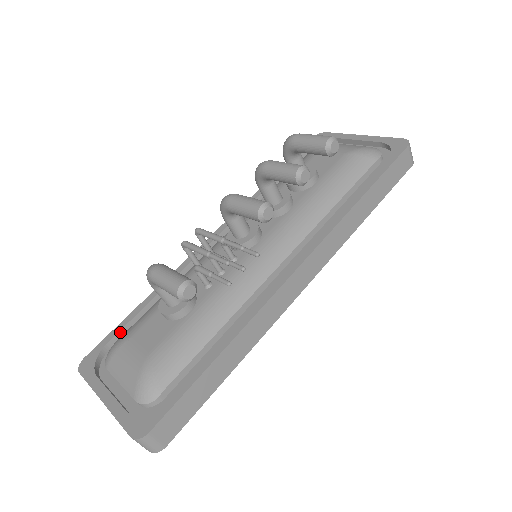
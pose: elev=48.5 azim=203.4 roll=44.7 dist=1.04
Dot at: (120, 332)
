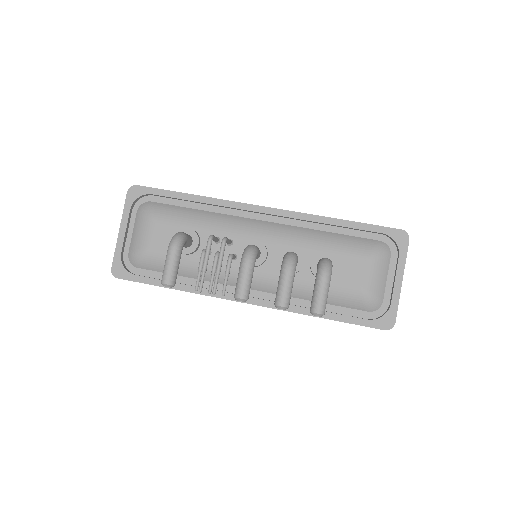
Dot at: (163, 196)
